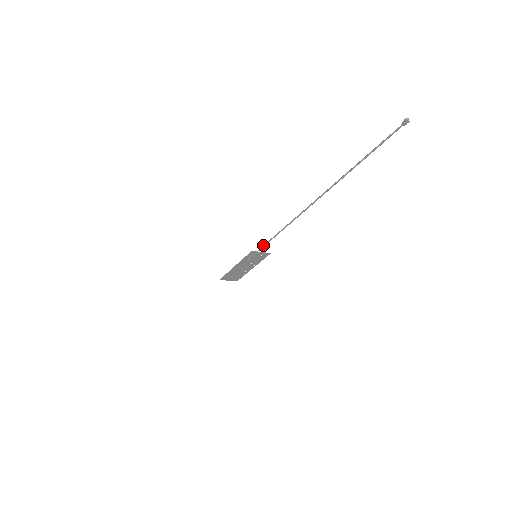
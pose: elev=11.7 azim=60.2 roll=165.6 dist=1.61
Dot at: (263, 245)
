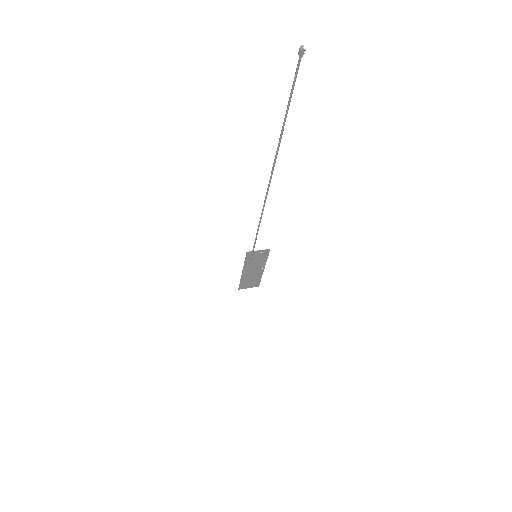
Dot at: occluded
